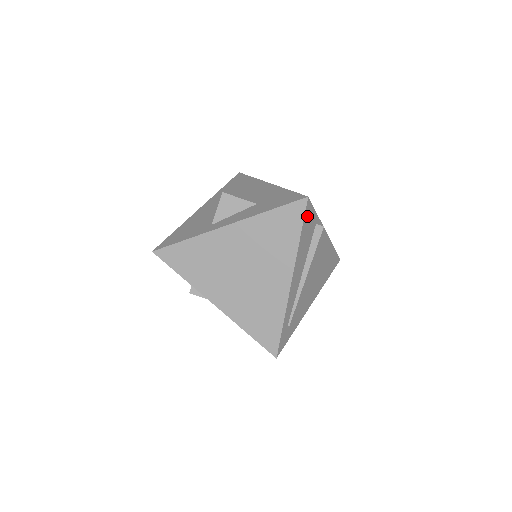
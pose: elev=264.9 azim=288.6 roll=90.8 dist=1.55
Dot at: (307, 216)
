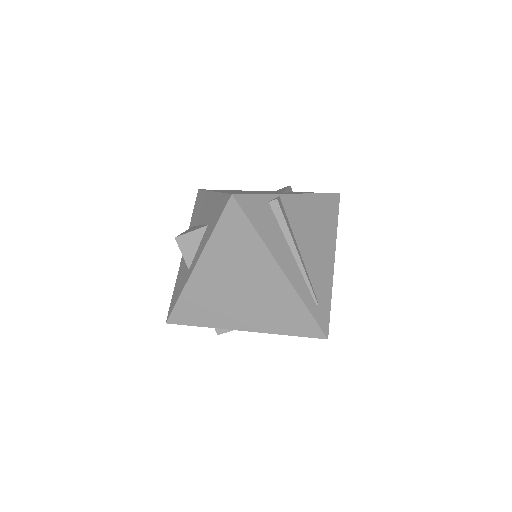
Dot at: (248, 208)
